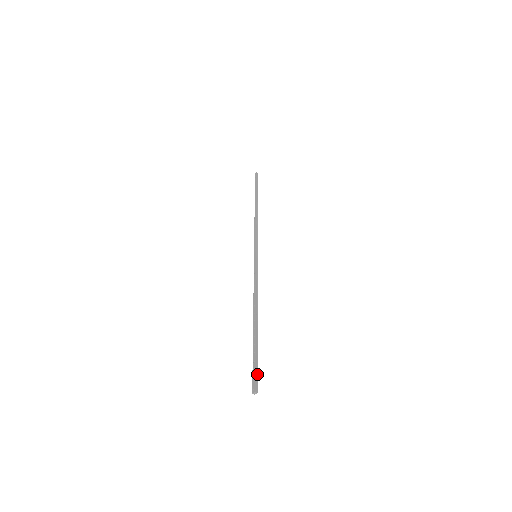
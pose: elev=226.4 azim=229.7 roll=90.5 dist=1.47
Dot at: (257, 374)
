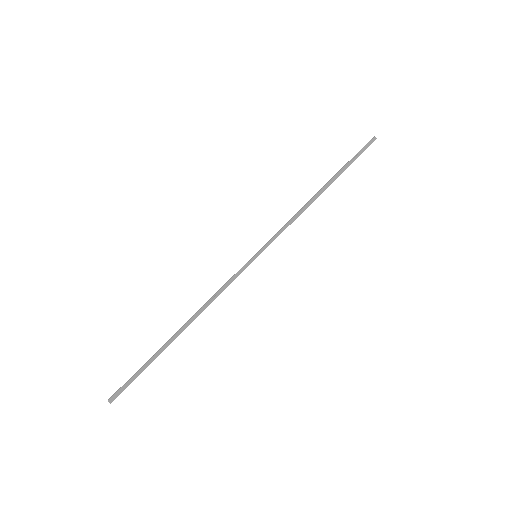
Dot at: (127, 386)
